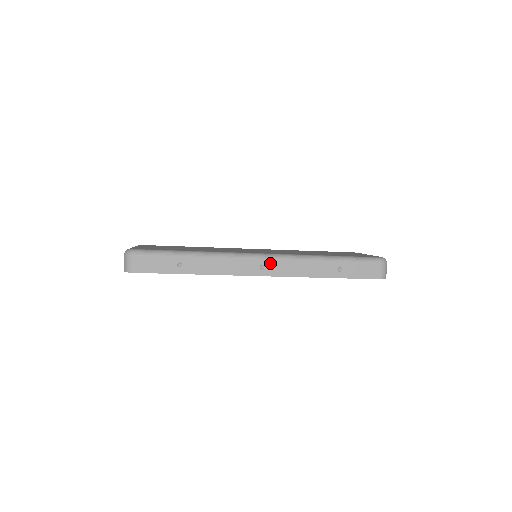
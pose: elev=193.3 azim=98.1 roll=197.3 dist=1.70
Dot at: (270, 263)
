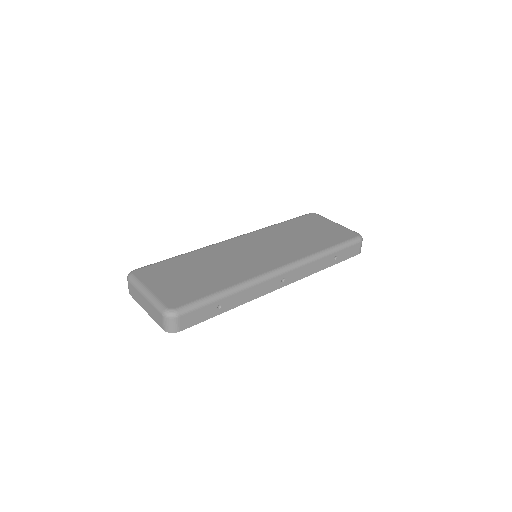
Dot at: (289, 274)
